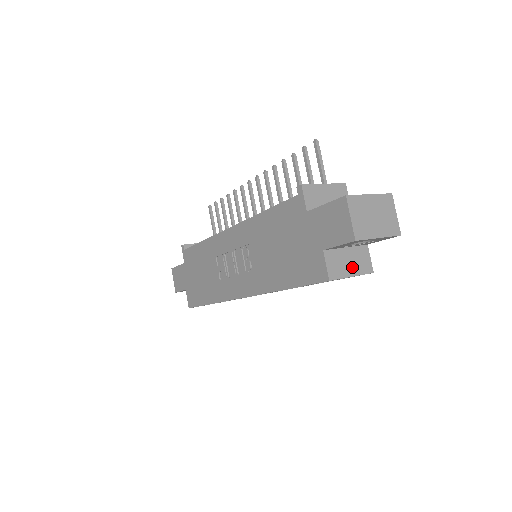
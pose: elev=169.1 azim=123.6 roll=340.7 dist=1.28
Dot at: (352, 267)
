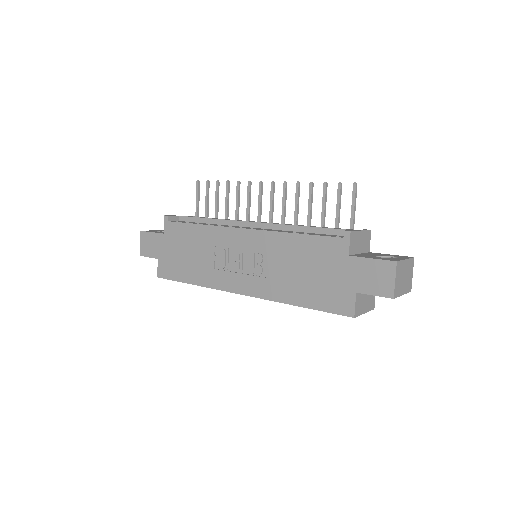
Dot at: (366, 305)
